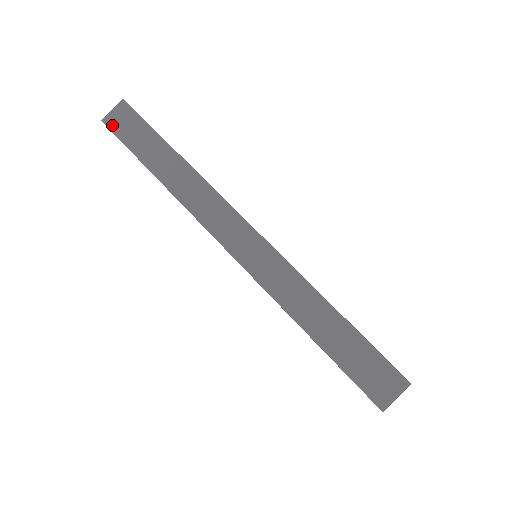
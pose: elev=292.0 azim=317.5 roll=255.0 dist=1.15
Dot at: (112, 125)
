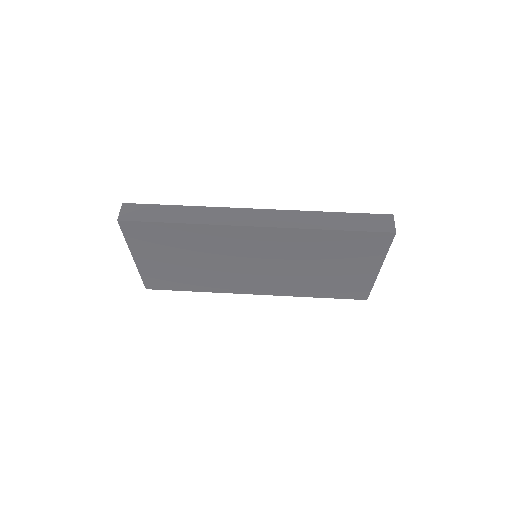
Dot at: (127, 218)
